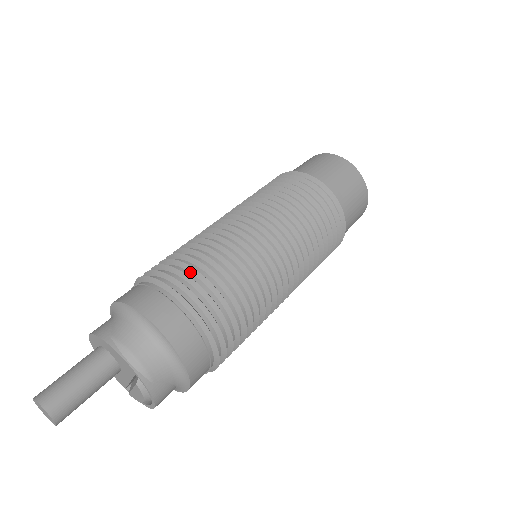
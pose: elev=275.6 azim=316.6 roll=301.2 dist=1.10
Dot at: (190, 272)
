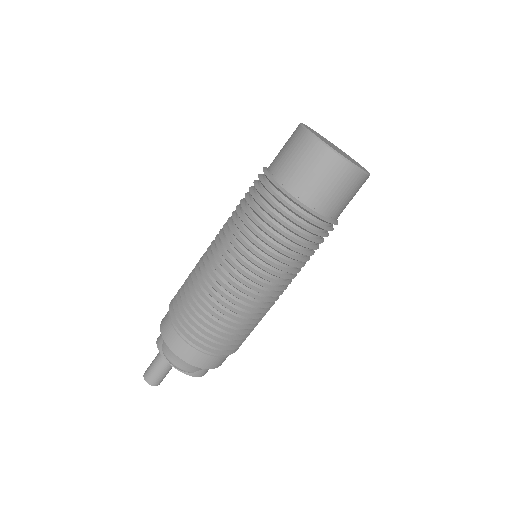
Dot at: (190, 313)
